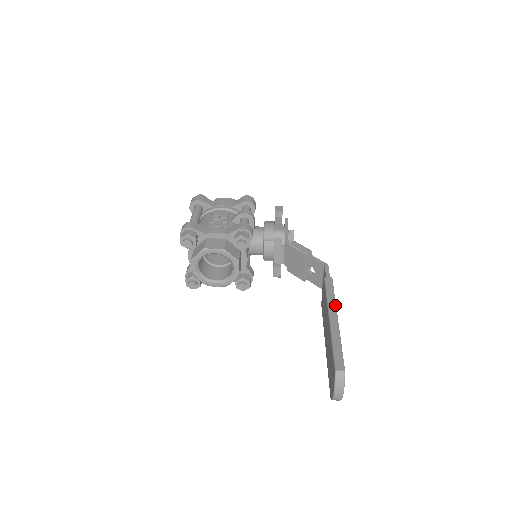
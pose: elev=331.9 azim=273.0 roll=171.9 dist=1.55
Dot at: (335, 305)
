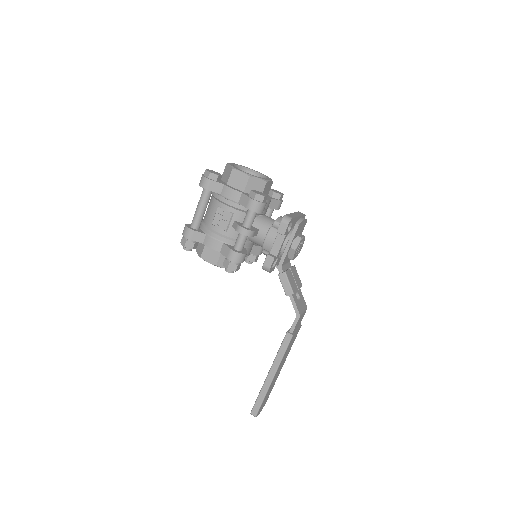
Dot at: (278, 365)
